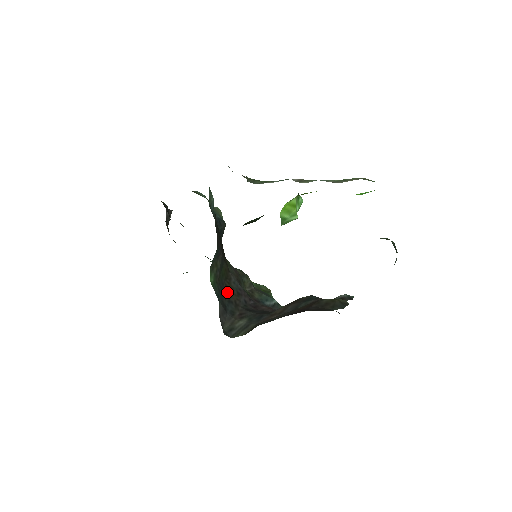
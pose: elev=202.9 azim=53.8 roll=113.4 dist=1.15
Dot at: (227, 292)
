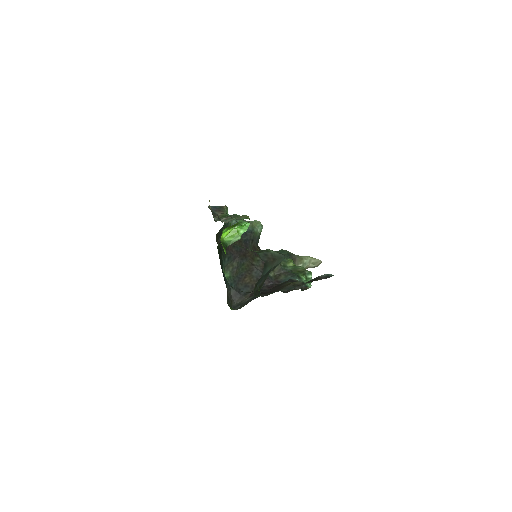
Dot at: (246, 280)
